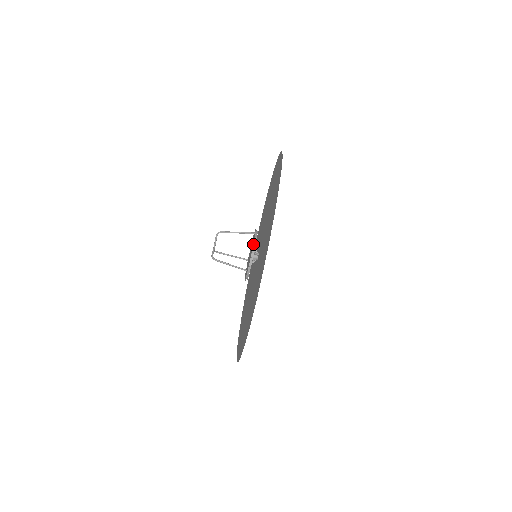
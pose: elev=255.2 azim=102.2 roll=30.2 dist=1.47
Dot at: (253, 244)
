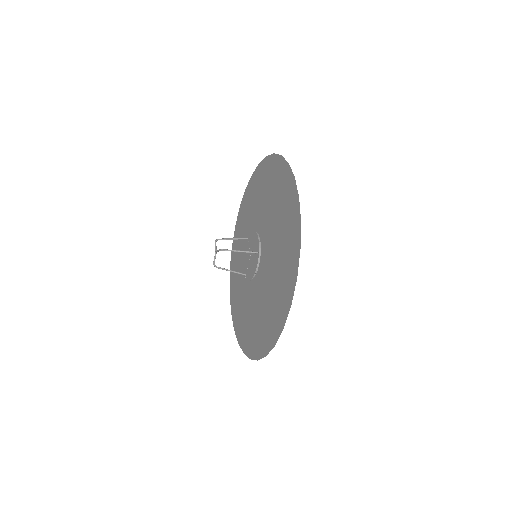
Dot at: (254, 274)
